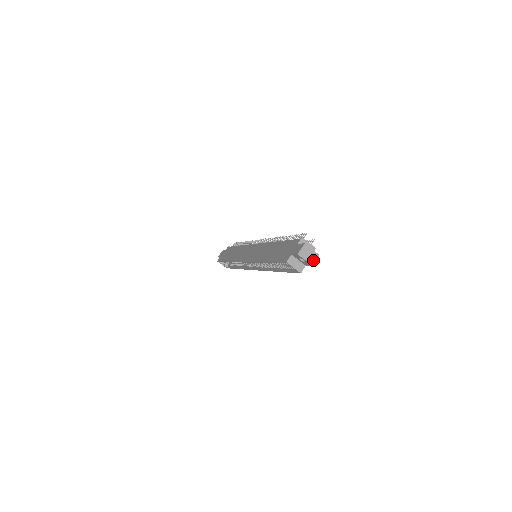
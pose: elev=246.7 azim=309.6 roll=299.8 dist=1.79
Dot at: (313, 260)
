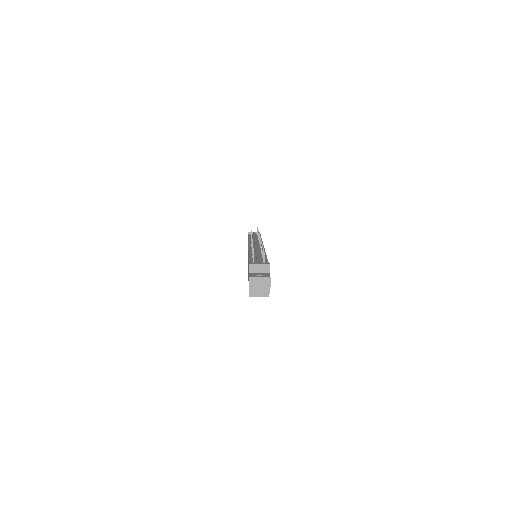
Dot at: (267, 286)
